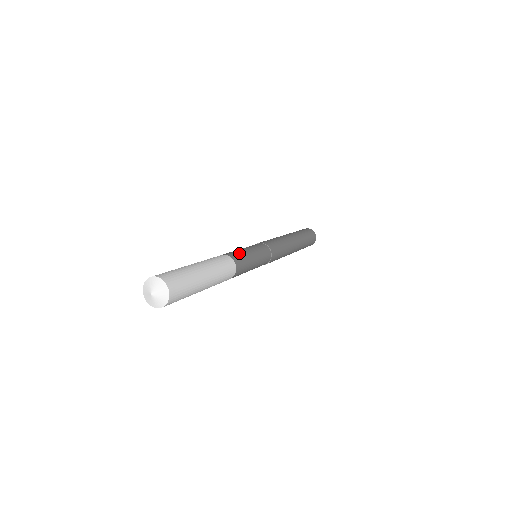
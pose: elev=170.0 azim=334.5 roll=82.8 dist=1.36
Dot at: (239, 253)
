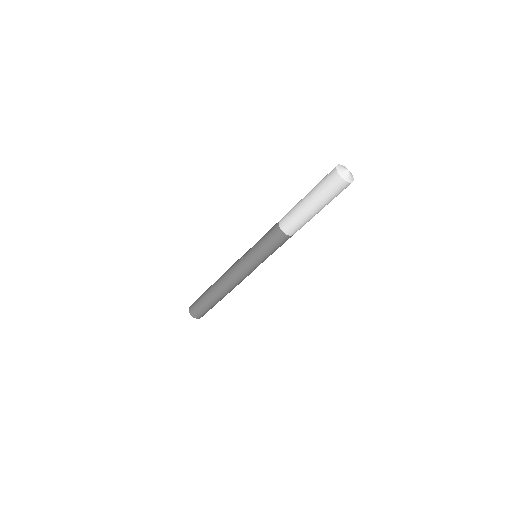
Dot at: occluded
